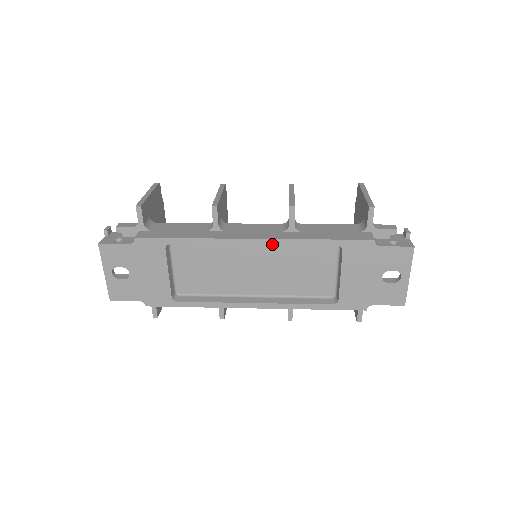
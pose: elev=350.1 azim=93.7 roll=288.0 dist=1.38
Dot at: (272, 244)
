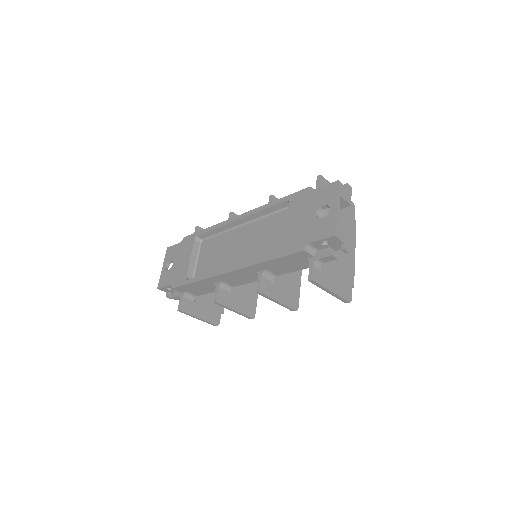
Dot at: (248, 215)
